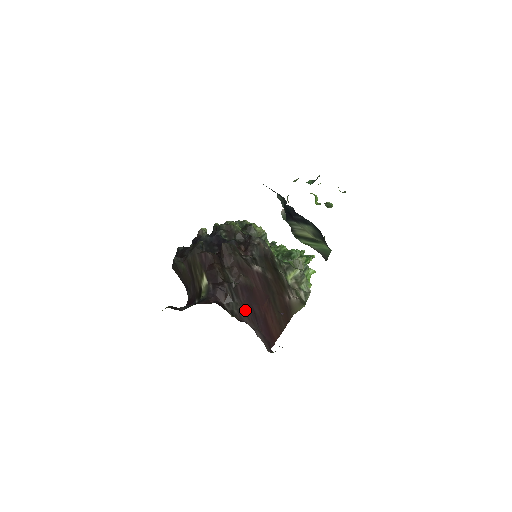
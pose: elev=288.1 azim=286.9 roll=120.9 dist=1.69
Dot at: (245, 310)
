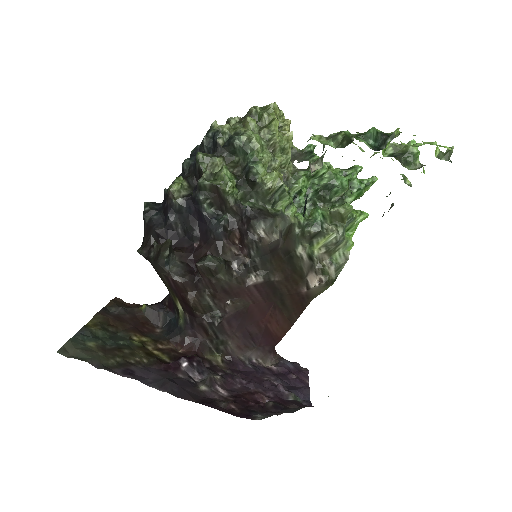
Dot at: (235, 342)
